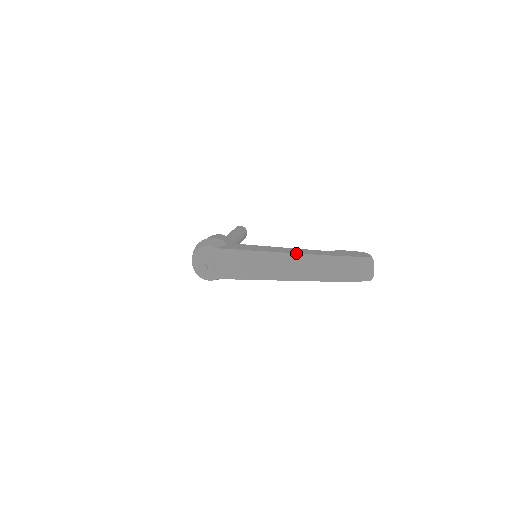
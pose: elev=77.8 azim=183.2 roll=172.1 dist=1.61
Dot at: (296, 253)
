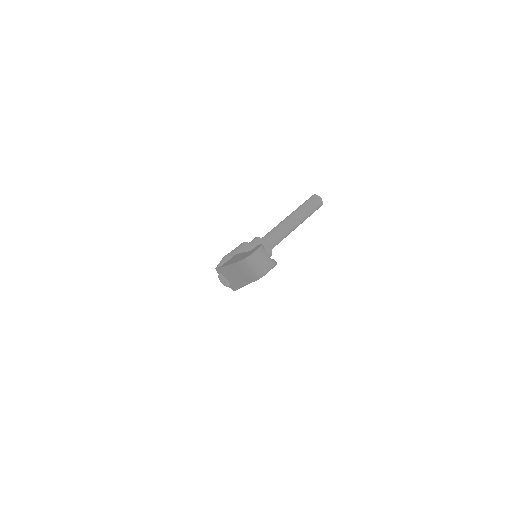
Dot at: (230, 264)
